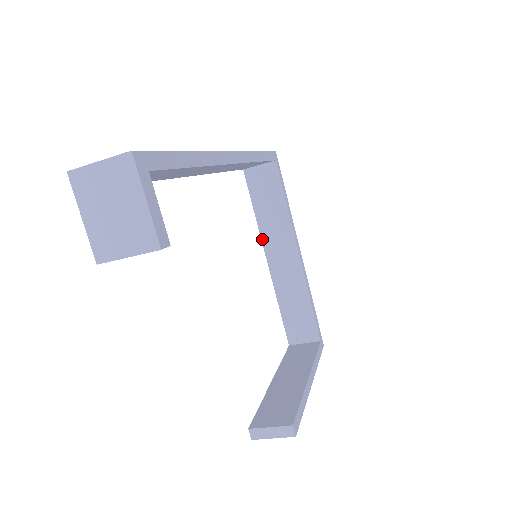
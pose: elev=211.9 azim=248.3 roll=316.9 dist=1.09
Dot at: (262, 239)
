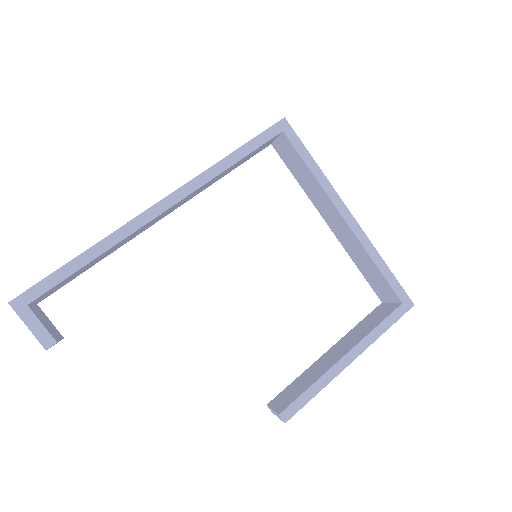
Dot at: (315, 206)
